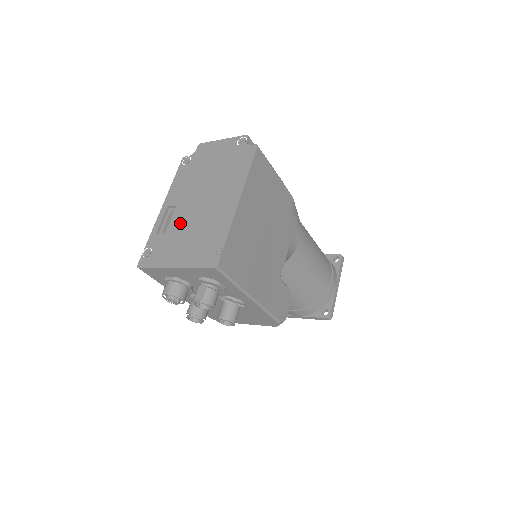
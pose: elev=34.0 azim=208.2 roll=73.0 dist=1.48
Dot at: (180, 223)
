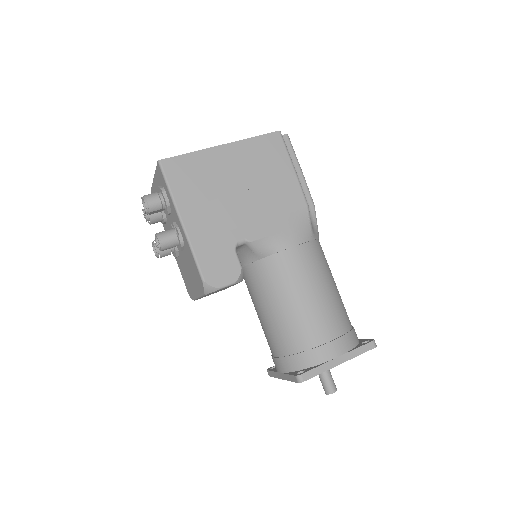
Dot at: occluded
